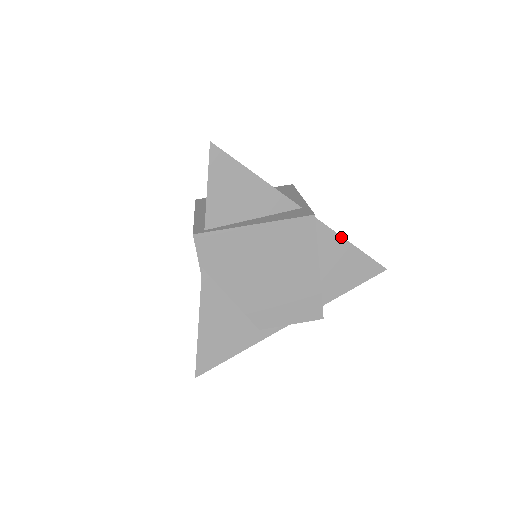
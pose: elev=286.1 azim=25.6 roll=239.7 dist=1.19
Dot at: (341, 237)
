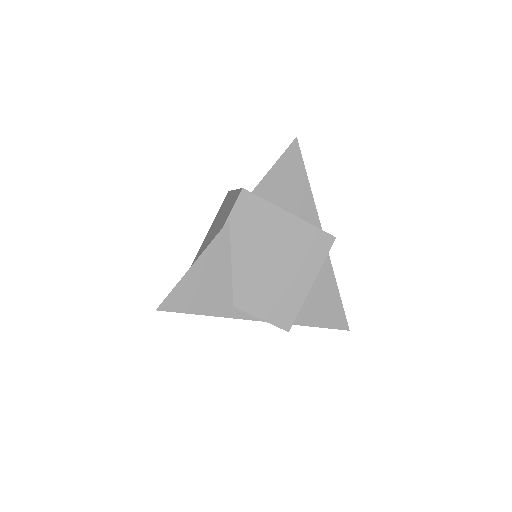
Dot at: (334, 277)
